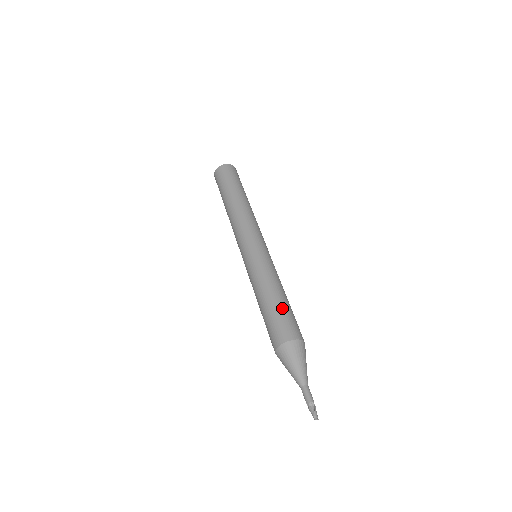
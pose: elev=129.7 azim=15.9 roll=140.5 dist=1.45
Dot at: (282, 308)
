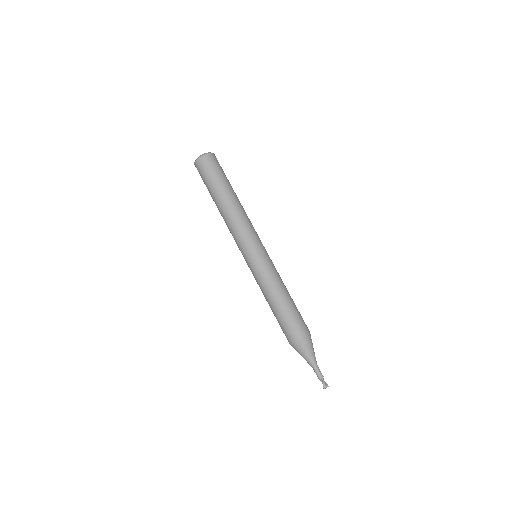
Dot at: (282, 315)
